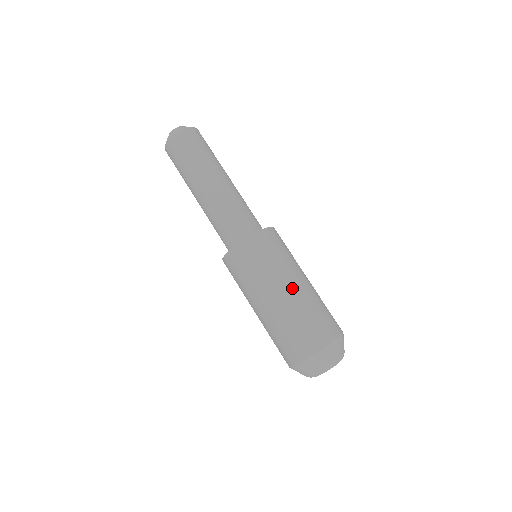
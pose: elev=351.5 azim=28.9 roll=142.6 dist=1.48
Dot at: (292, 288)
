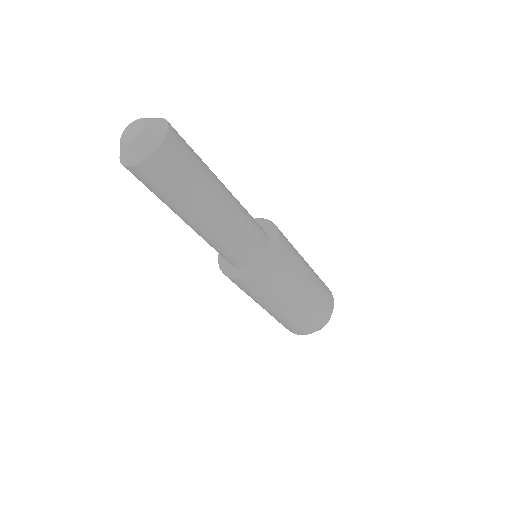
Dot at: (296, 302)
